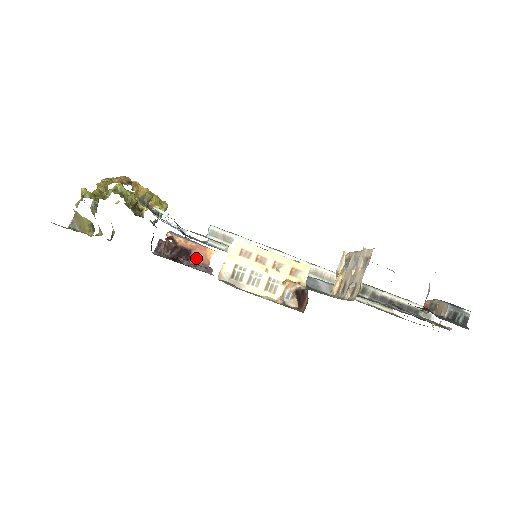
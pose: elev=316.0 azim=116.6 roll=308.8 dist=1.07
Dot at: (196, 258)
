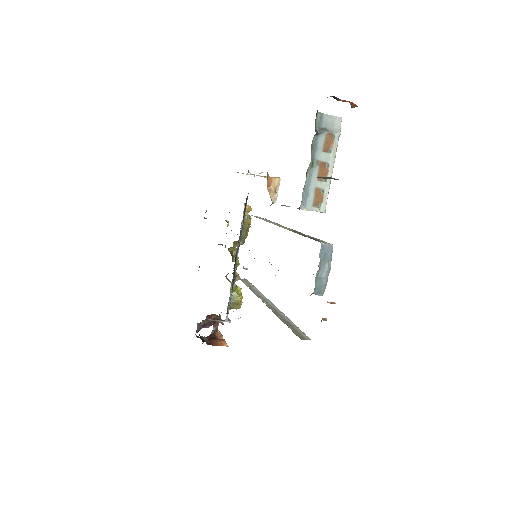
Dot at: (212, 340)
